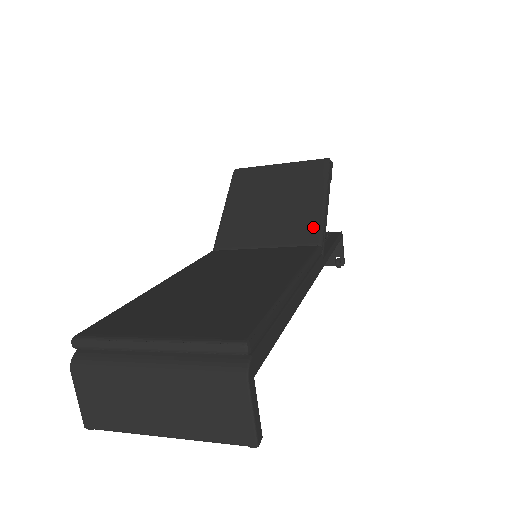
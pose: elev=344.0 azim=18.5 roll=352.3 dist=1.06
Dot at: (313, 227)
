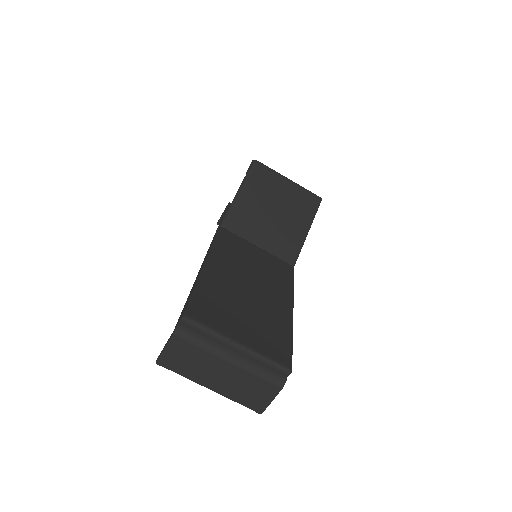
Dot at: (294, 250)
